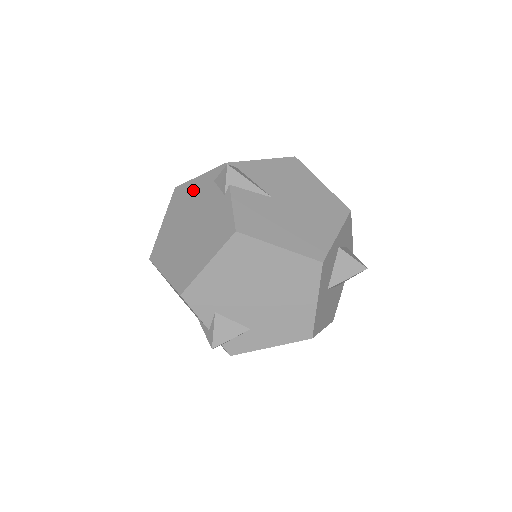
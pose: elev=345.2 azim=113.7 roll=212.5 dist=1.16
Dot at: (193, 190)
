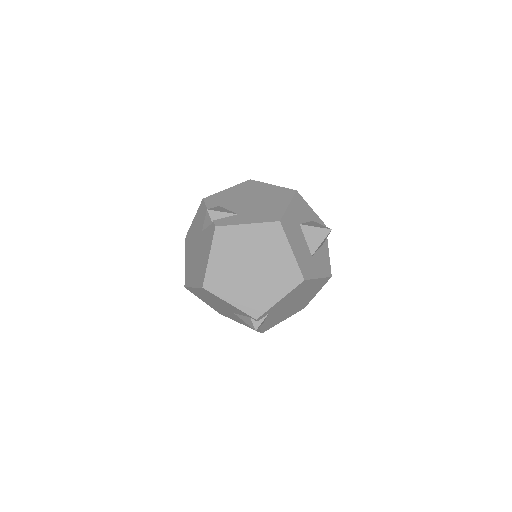
Dot at: occluded
